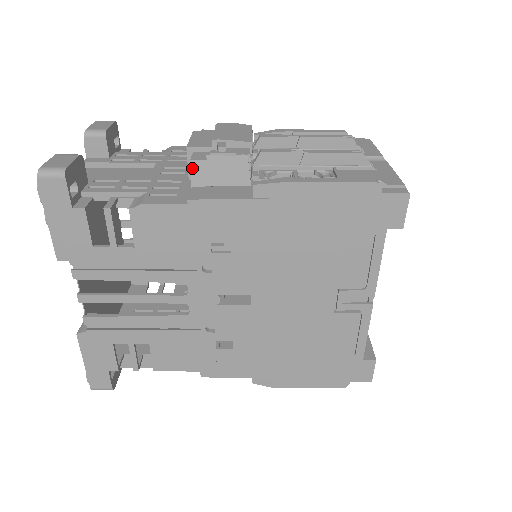
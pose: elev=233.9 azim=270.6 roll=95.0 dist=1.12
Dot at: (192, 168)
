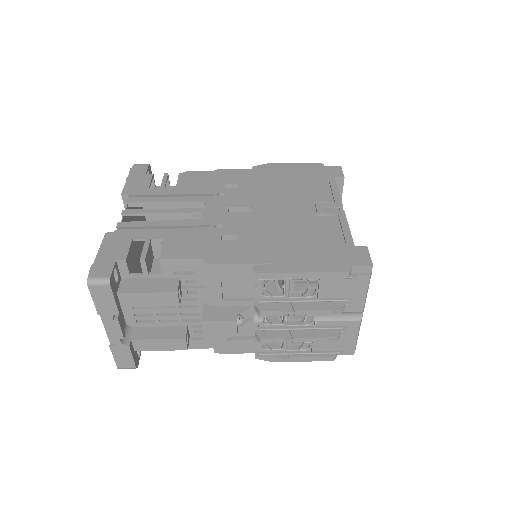
Dot at: occluded
